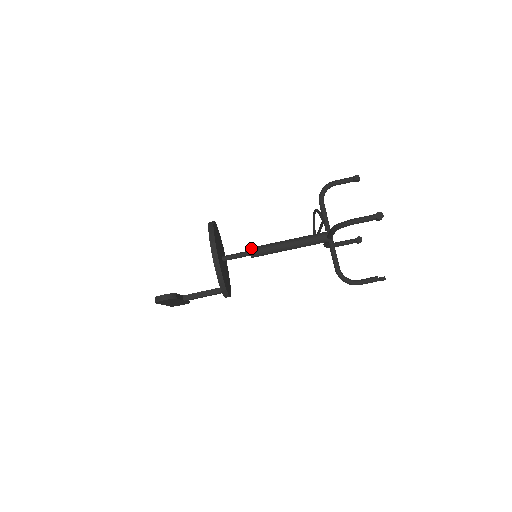
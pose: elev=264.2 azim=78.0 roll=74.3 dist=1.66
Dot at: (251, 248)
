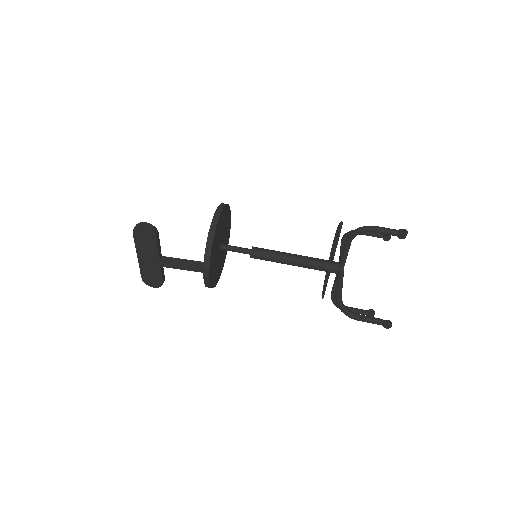
Dot at: occluded
